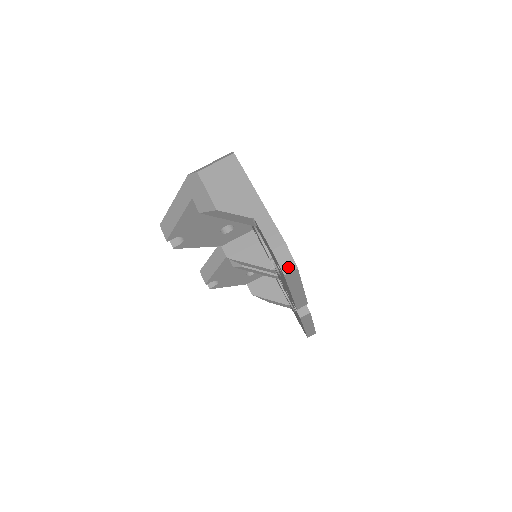
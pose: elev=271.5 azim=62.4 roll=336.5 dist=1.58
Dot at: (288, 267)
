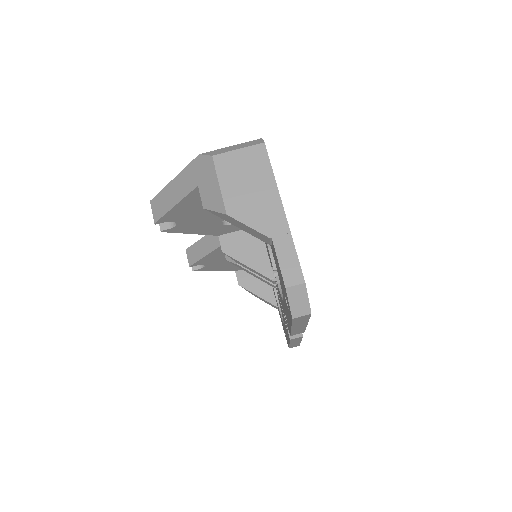
Dot at: (300, 310)
